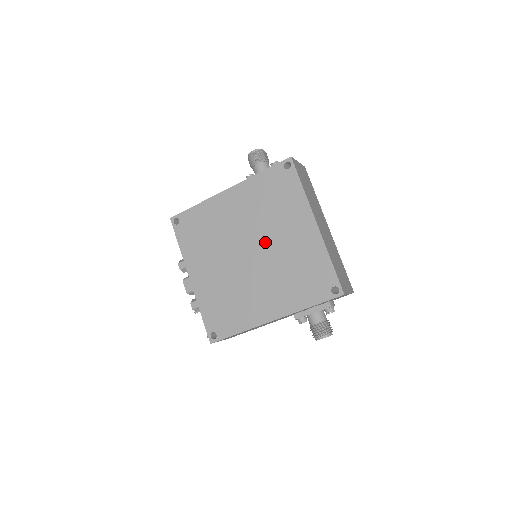
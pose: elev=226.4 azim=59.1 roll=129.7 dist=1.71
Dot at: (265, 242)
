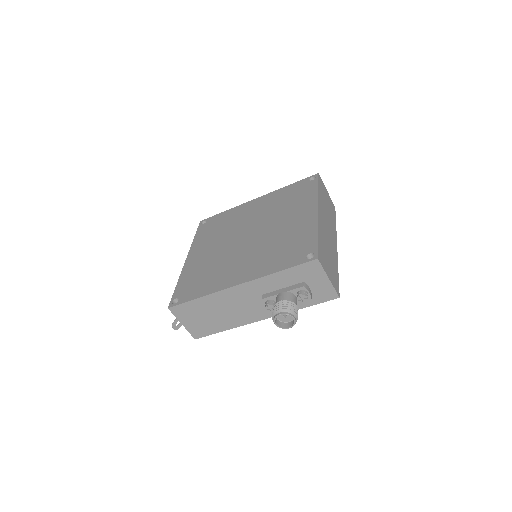
Dot at: (266, 227)
